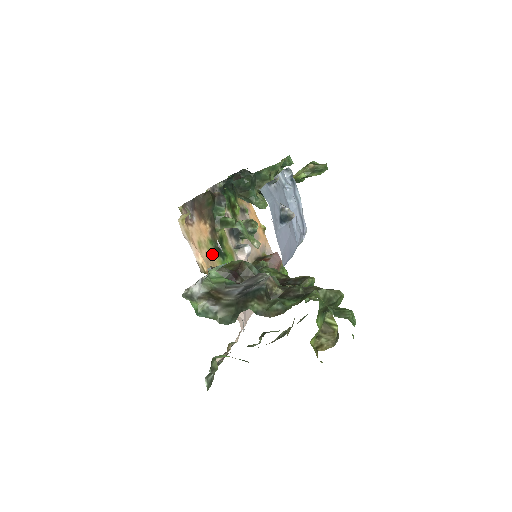
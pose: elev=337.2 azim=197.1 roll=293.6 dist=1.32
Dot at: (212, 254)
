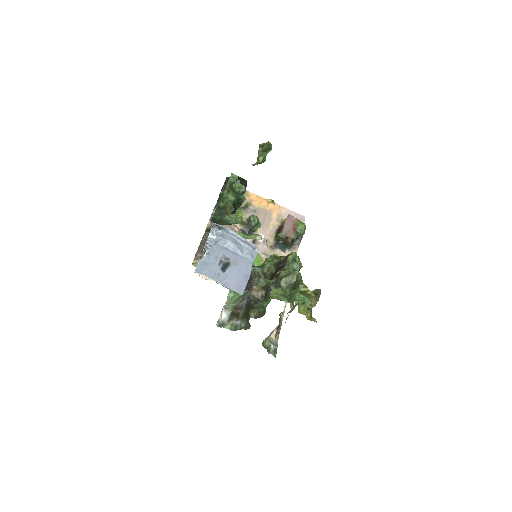
Dot at: occluded
